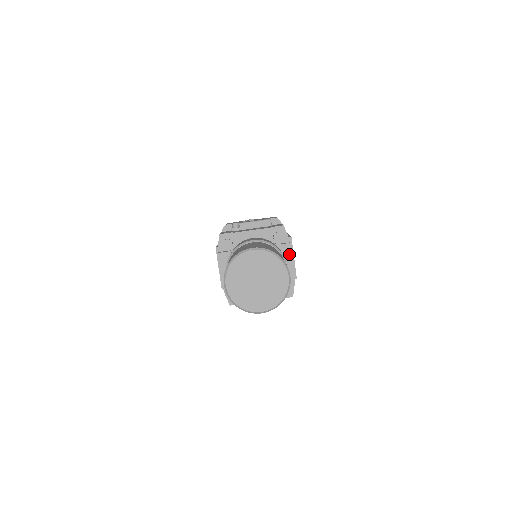
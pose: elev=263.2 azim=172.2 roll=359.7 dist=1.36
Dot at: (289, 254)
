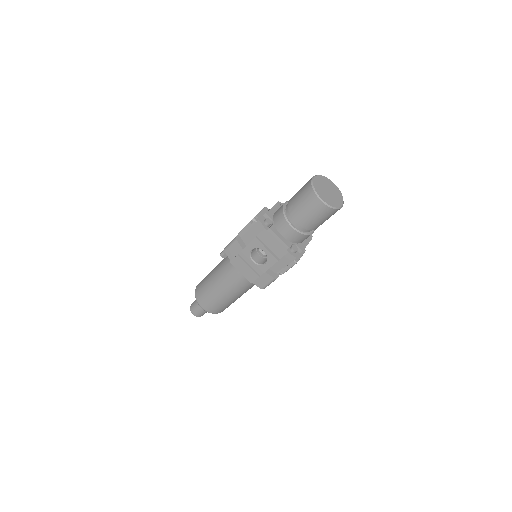
Dot at: occluded
